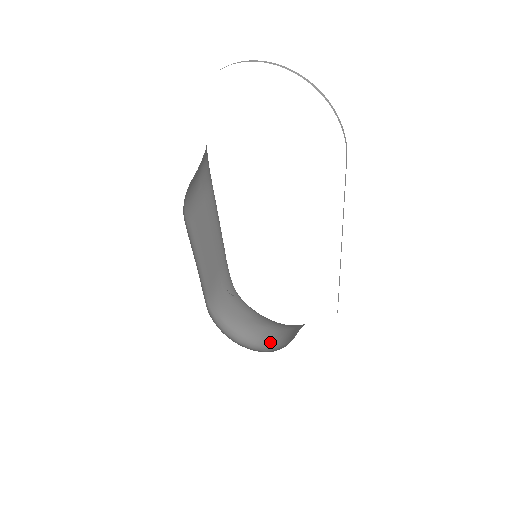
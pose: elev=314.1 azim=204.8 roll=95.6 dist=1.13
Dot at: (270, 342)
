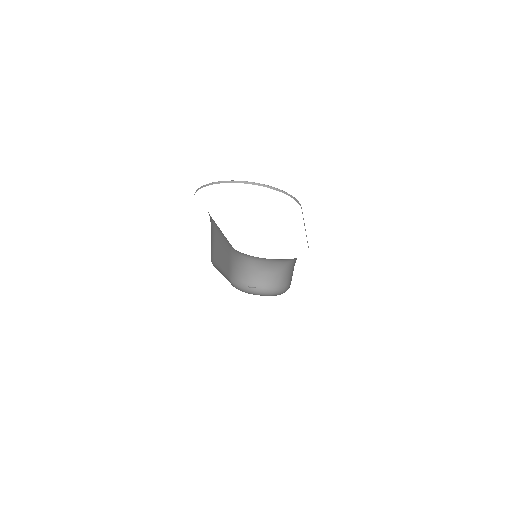
Dot at: (273, 284)
